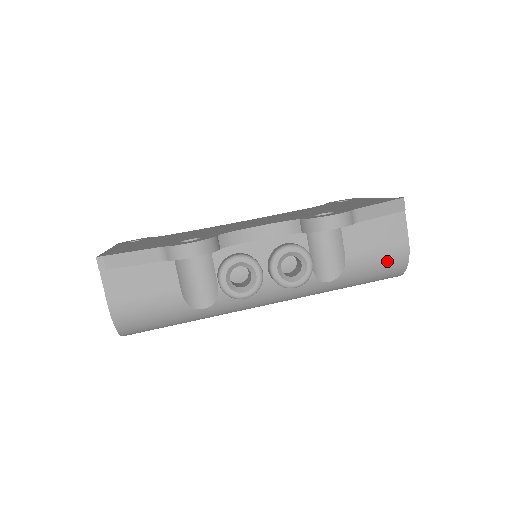
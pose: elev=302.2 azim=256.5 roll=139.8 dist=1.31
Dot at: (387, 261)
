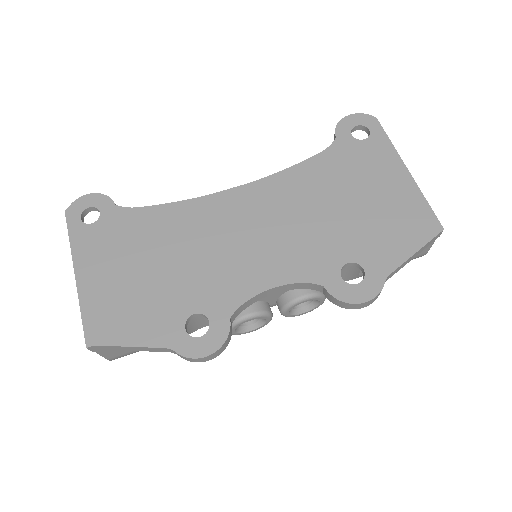
Dot at: occluded
